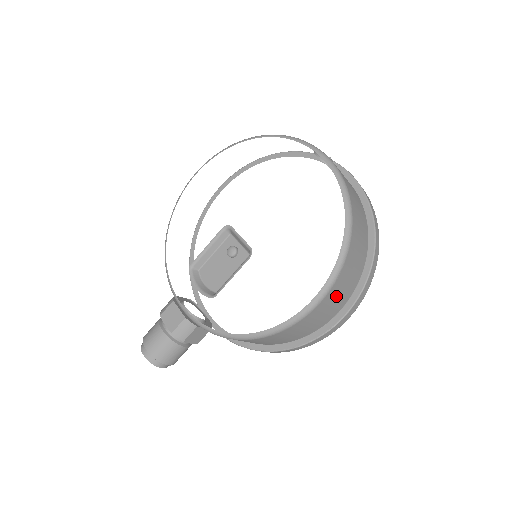
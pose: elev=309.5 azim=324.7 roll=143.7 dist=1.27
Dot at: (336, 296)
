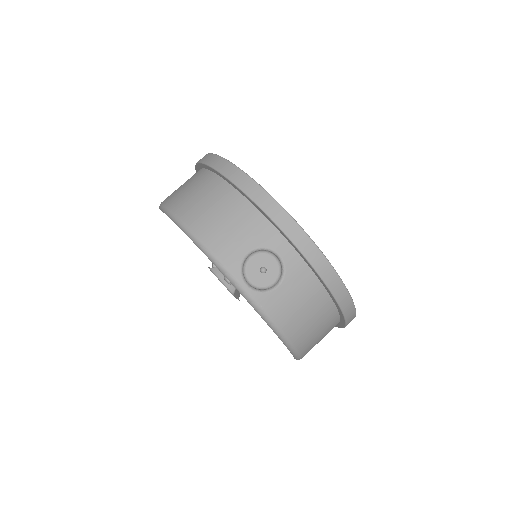
Dot at: occluded
